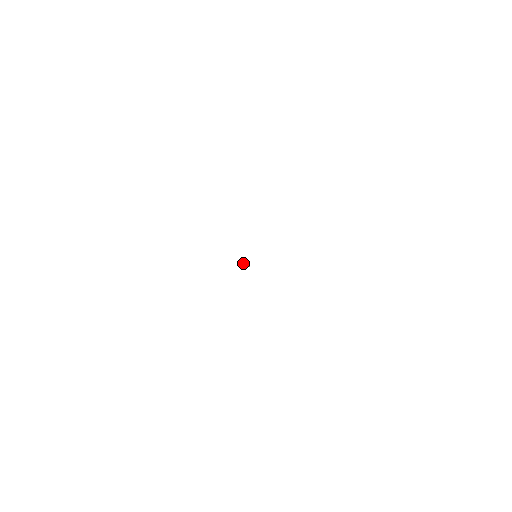
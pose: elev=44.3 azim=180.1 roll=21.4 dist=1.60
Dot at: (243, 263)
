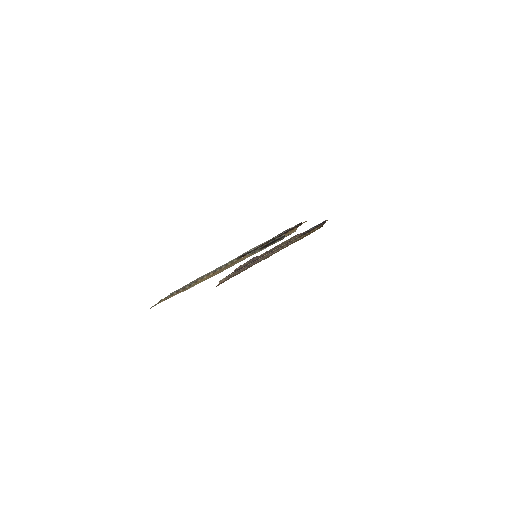
Dot at: occluded
